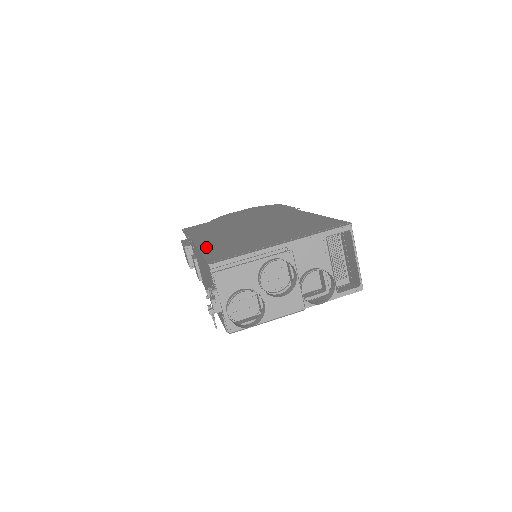
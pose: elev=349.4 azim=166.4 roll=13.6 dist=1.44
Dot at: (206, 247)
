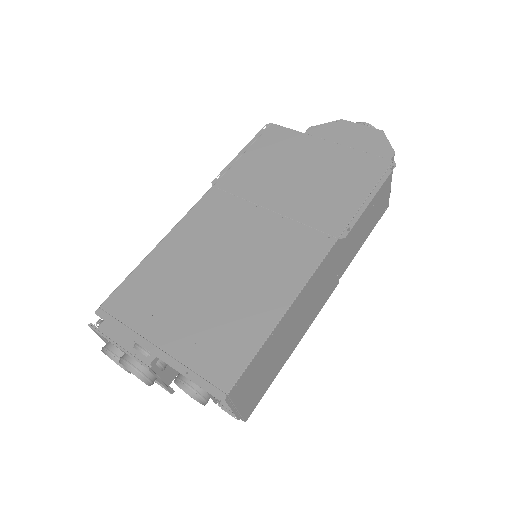
Dot at: (163, 248)
